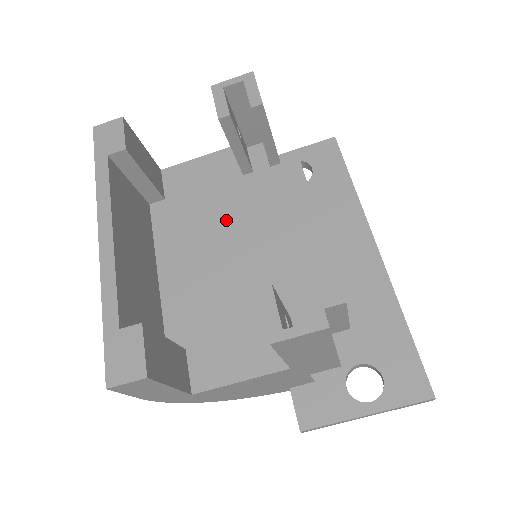
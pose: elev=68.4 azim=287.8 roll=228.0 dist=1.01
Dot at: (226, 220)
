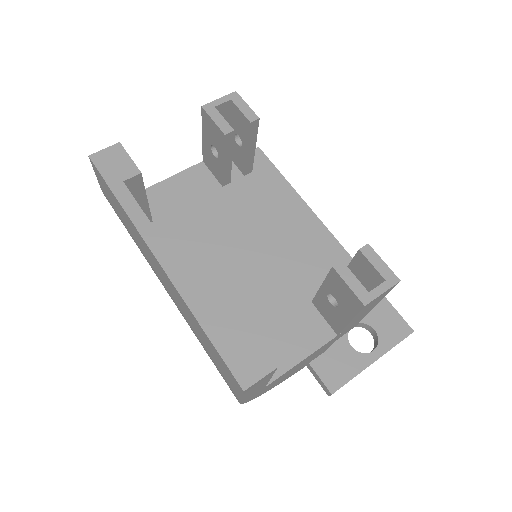
Dot at: (225, 229)
